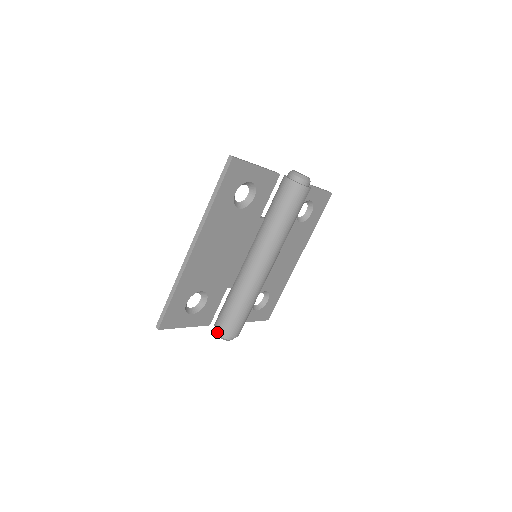
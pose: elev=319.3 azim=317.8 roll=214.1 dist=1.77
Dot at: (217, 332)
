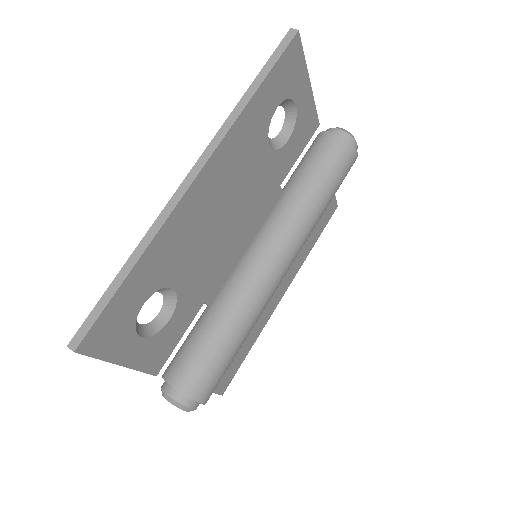
Dot at: (169, 391)
